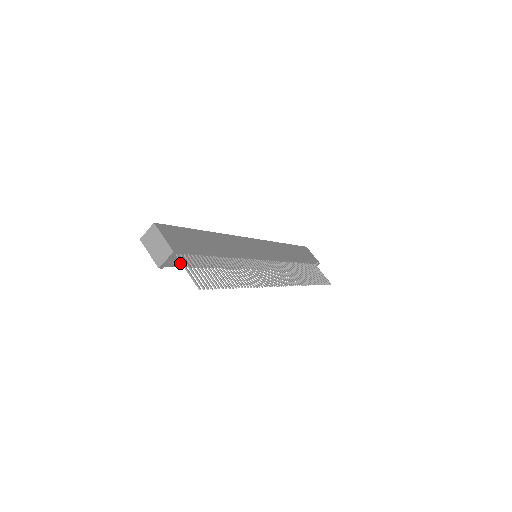
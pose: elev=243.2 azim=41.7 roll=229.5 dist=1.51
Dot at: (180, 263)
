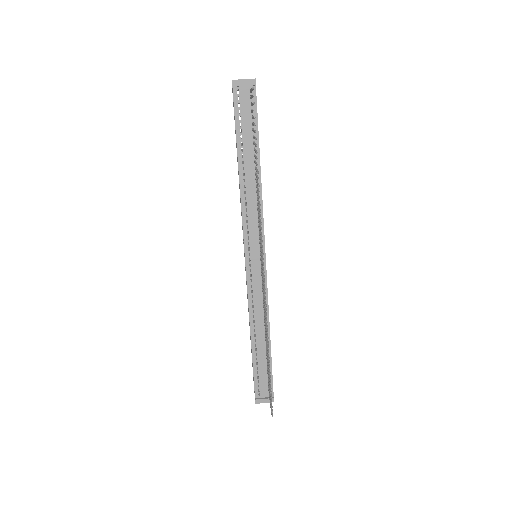
Dot at: occluded
